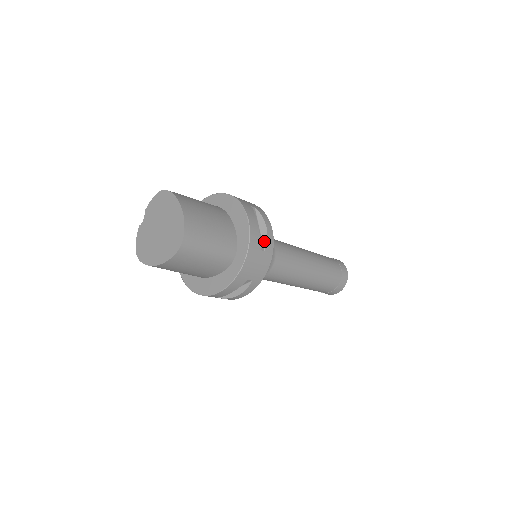
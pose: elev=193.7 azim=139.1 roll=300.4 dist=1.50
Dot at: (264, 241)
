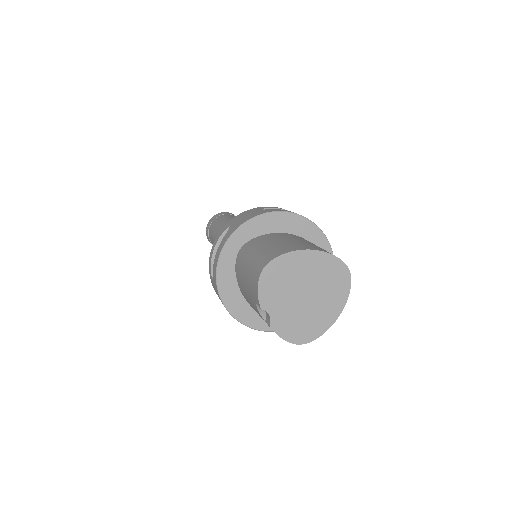
Dot at: occluded
